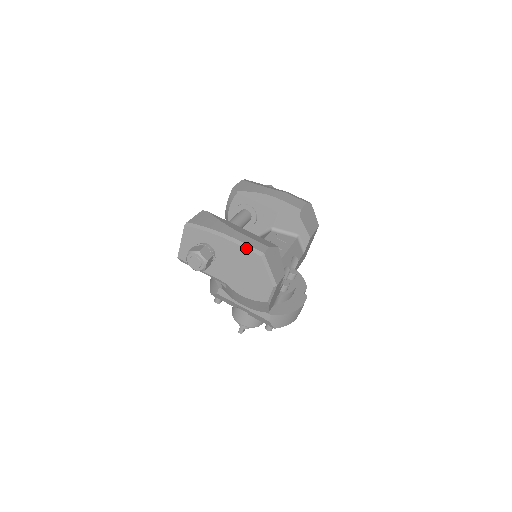
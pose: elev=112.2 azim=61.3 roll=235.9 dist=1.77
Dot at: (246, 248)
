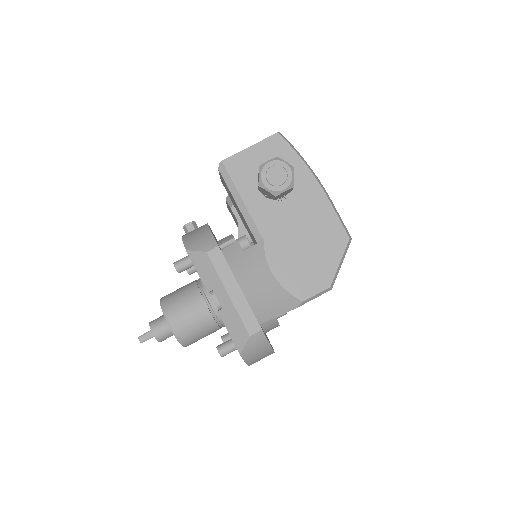
Dot at: (338, 216)
